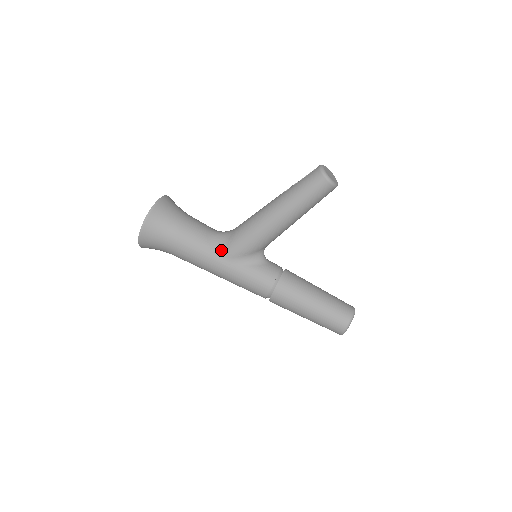
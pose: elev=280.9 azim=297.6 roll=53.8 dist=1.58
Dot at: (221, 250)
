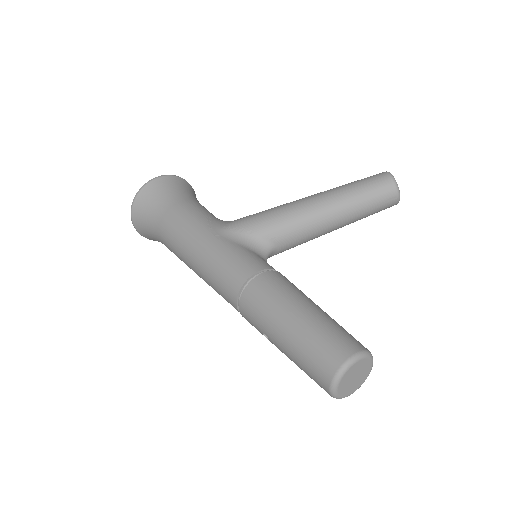
Dot at: (220, 224)
